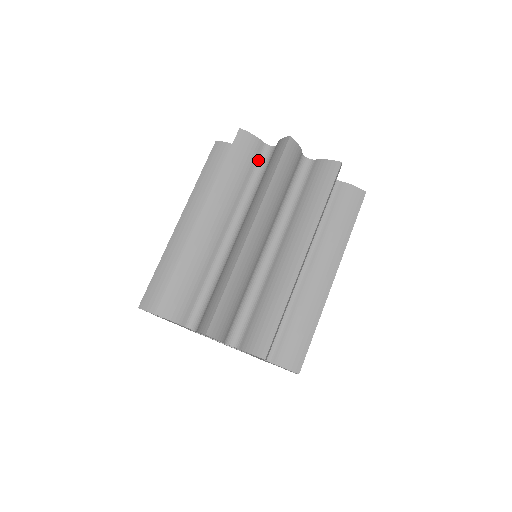
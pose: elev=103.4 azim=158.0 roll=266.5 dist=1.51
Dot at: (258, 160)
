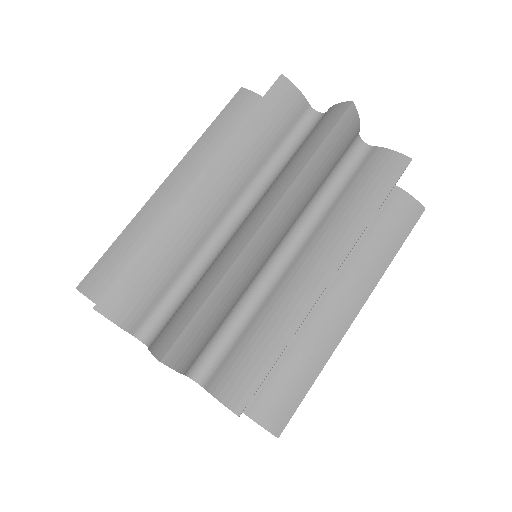
Dot at: (295, 126)
